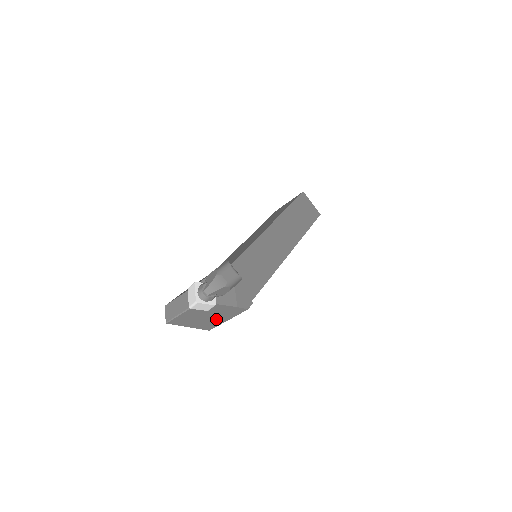
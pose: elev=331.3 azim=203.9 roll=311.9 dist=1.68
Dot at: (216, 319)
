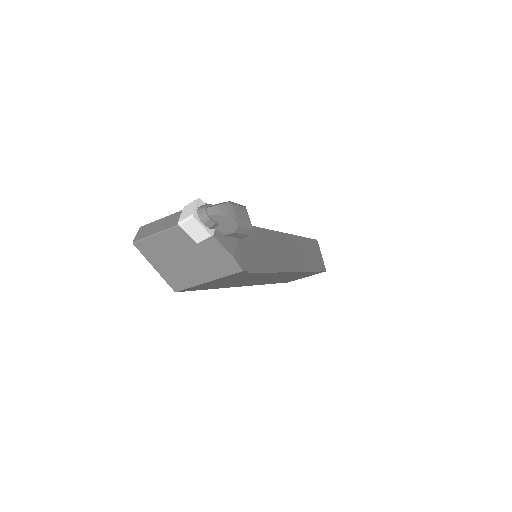
Dot at: (196, 271)
